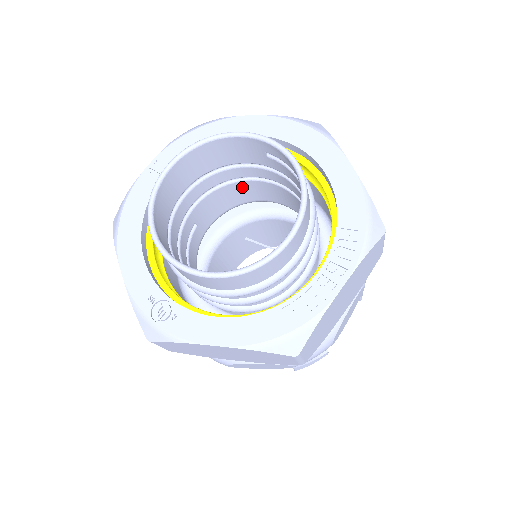
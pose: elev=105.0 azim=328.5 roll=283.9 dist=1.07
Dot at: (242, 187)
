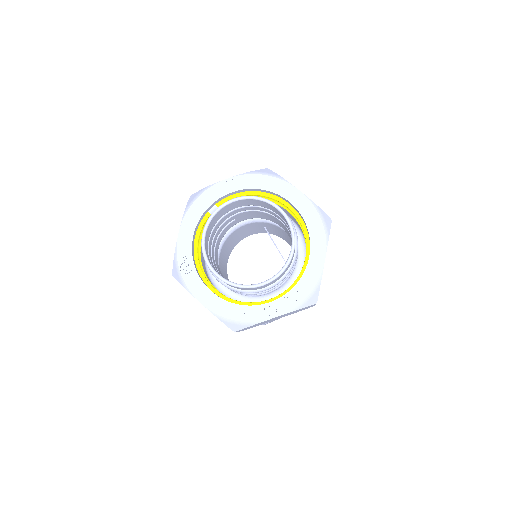
Dot at: (272, 217)
